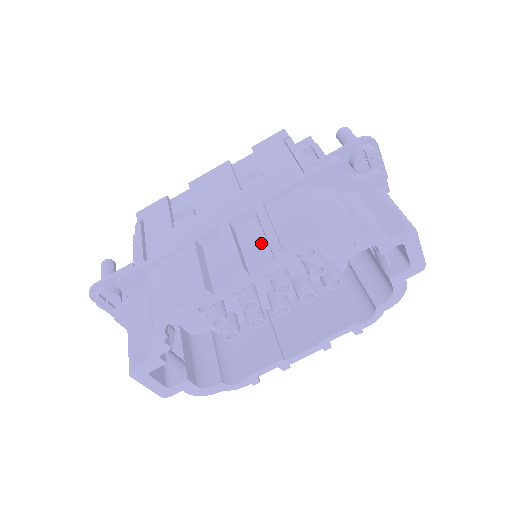
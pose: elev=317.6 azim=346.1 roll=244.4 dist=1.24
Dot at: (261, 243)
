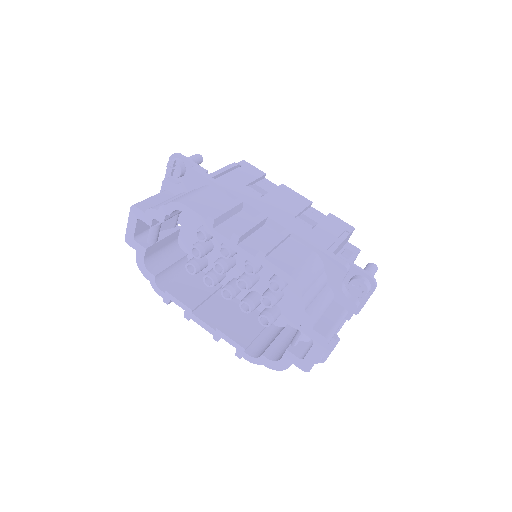
Dot at: (263, 244)
